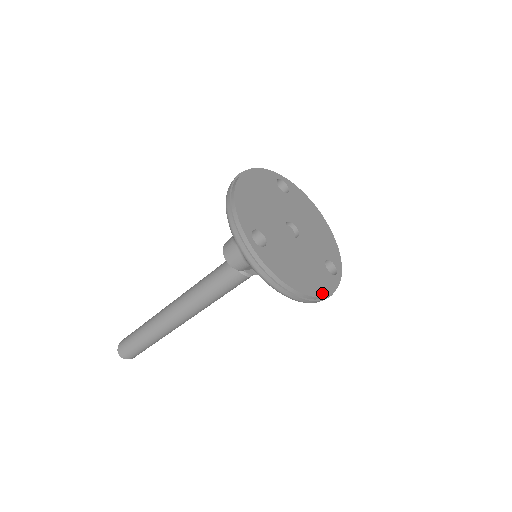
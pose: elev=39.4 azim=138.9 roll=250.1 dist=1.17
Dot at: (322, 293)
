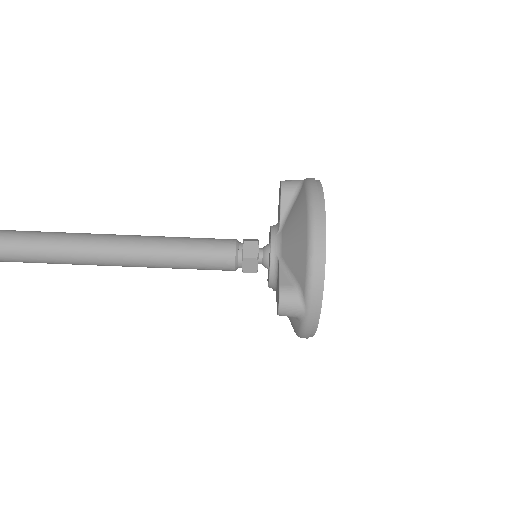
Dot at: (325, 255)
